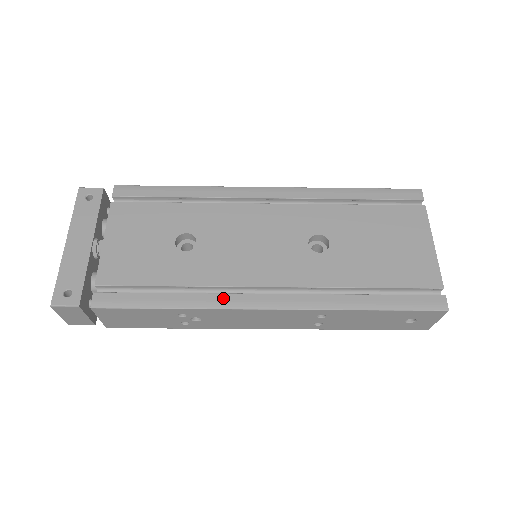
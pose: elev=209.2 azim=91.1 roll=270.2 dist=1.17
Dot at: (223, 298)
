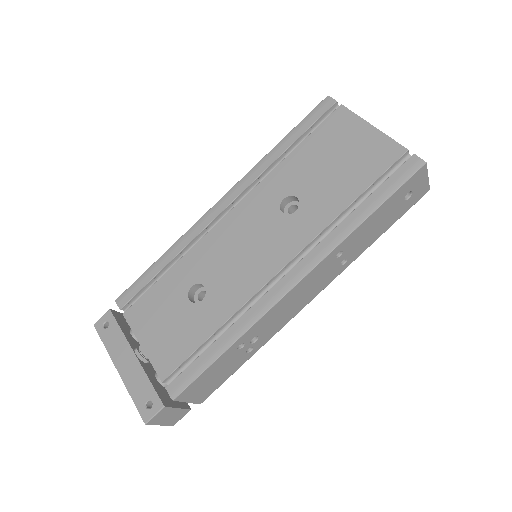
Dot at: (257, 308)
